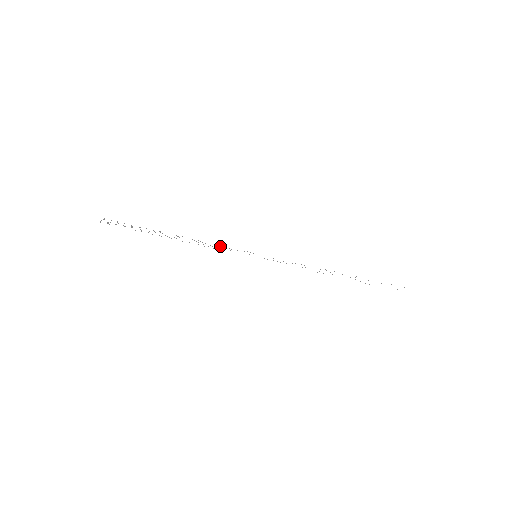
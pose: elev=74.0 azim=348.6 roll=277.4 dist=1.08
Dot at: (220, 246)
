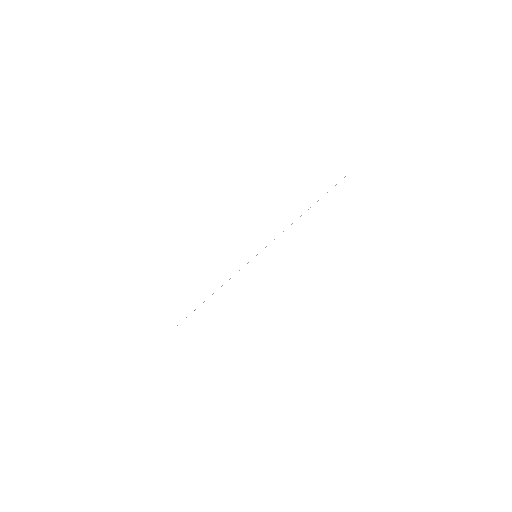
Dot at: occluded
